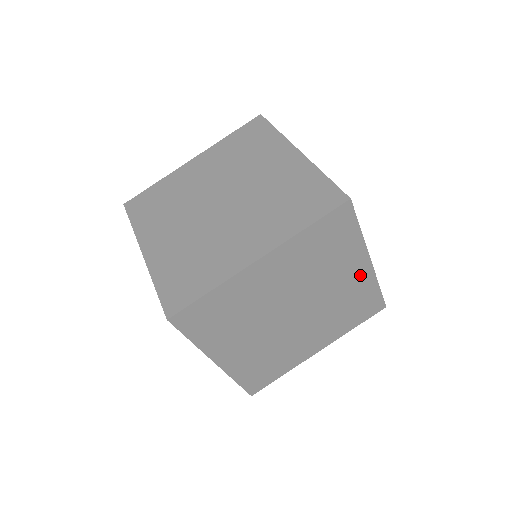
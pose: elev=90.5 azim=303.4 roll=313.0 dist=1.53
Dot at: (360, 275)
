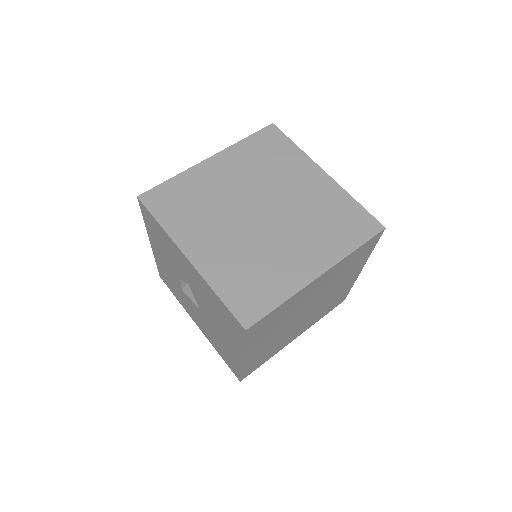
Dot at: (321, 185)
